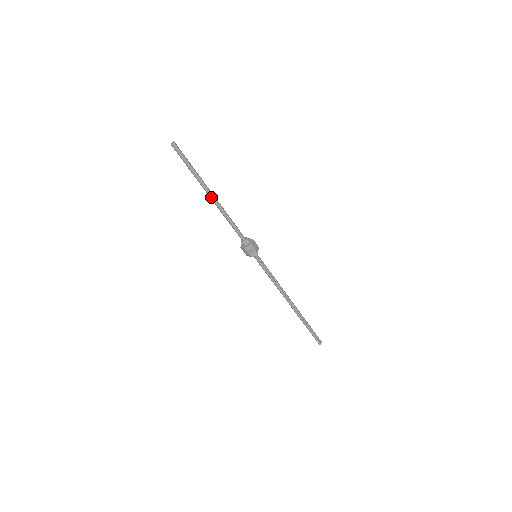
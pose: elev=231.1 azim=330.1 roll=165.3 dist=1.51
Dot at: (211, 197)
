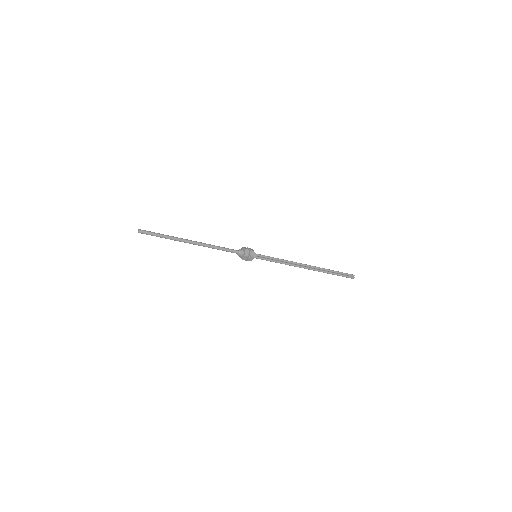
Dot at: occluded
